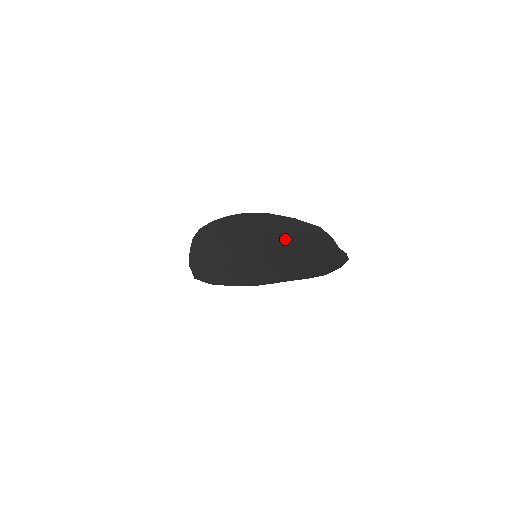
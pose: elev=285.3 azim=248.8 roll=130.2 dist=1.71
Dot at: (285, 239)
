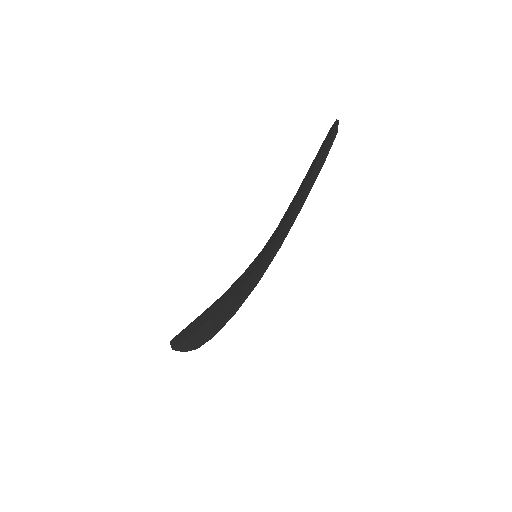
Dot at: occluded
